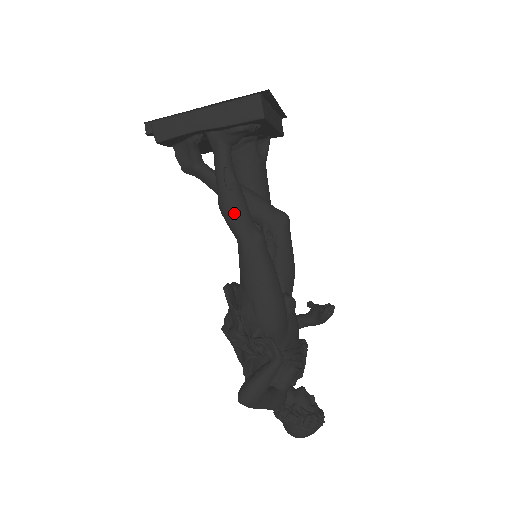
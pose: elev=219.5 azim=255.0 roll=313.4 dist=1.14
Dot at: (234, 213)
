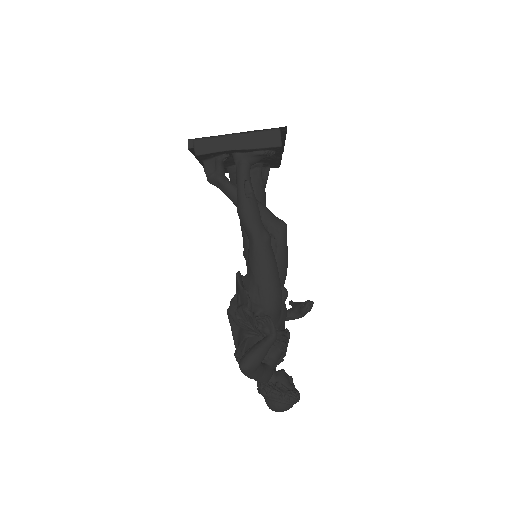
Dot at: (250, 215)
